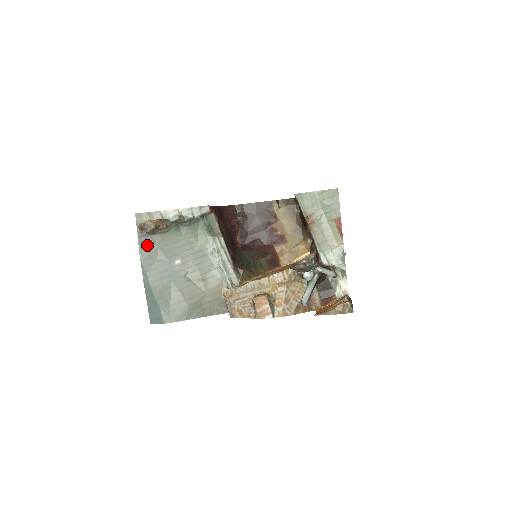
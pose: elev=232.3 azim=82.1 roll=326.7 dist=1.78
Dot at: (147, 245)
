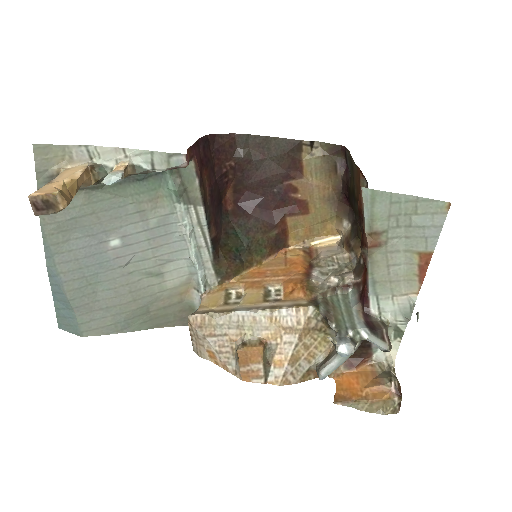
Dot at: occluded
